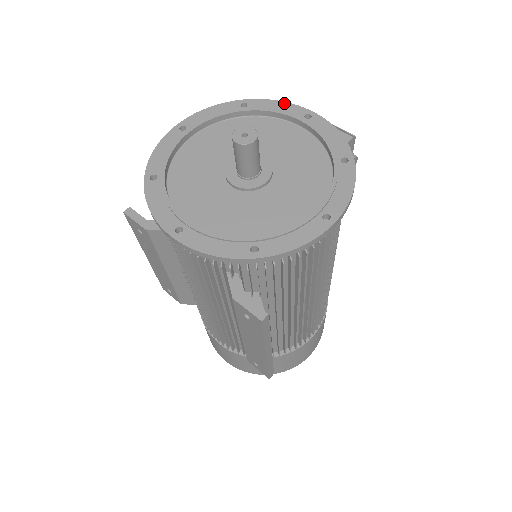
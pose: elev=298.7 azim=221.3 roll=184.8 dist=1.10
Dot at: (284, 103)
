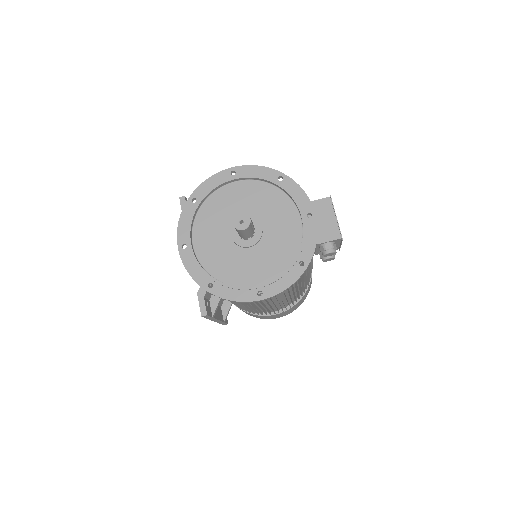
Dot at: (304, 194)
